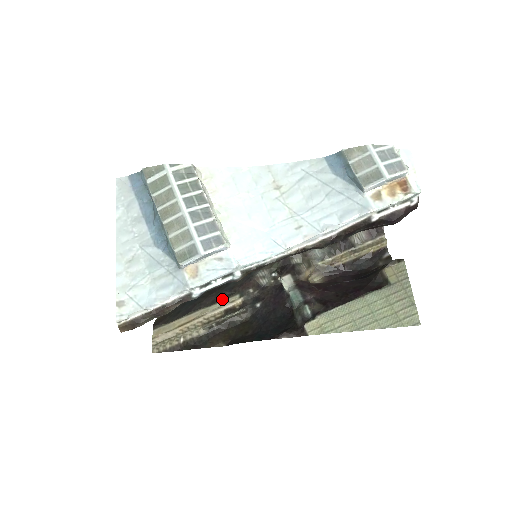
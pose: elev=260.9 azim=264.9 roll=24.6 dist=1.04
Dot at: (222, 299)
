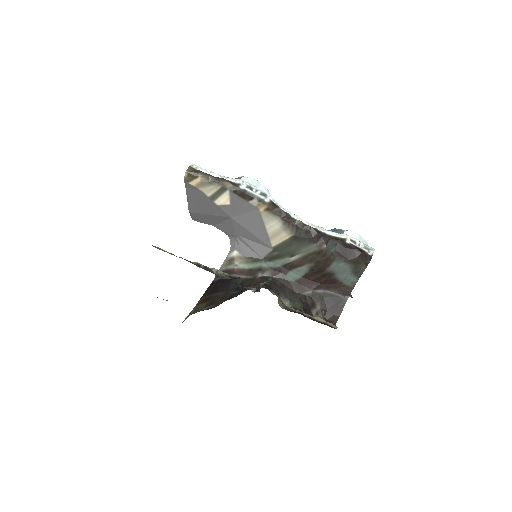
Dot at: occluded
